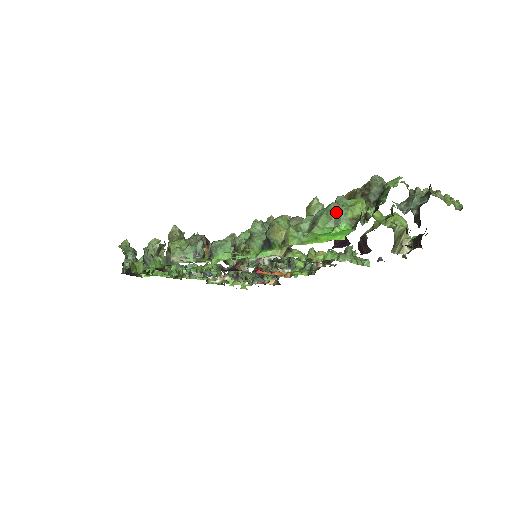
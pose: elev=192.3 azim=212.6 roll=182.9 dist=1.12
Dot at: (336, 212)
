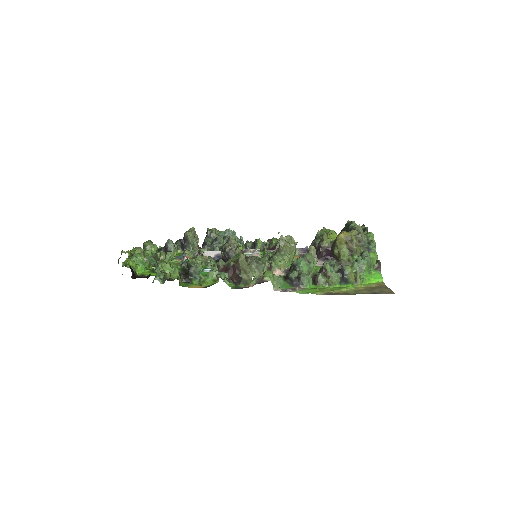
Dot at: (370, 263)
